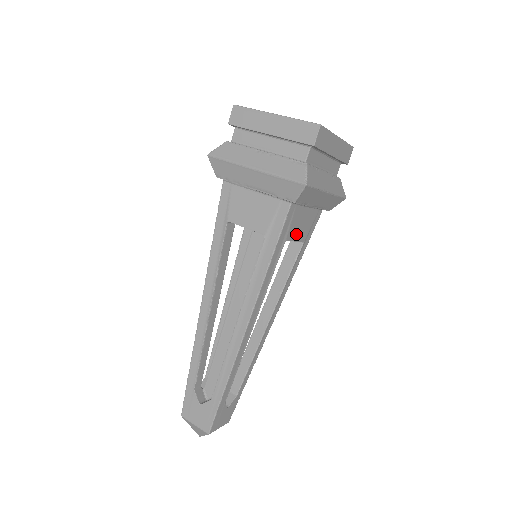
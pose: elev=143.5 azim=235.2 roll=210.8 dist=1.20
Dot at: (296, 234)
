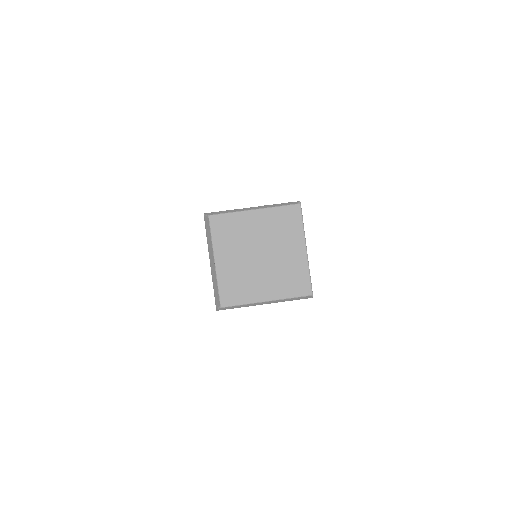
Dot at: occluded
